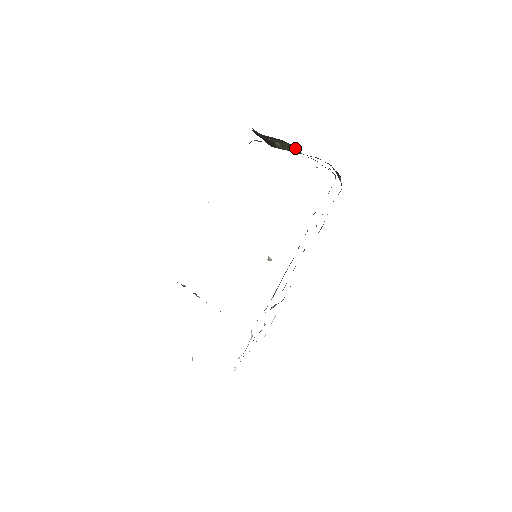
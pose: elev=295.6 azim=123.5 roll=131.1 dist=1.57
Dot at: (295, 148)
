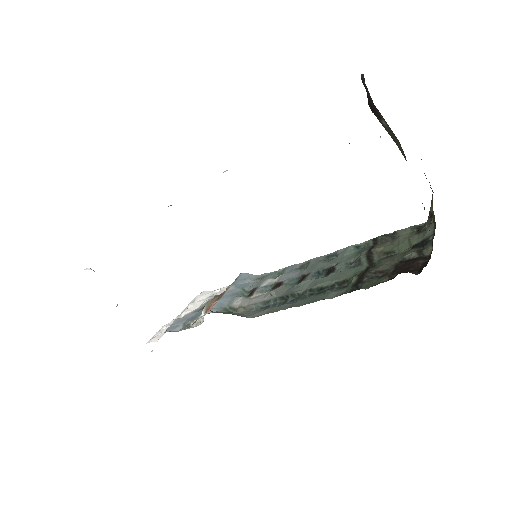
Dot at: occluded
